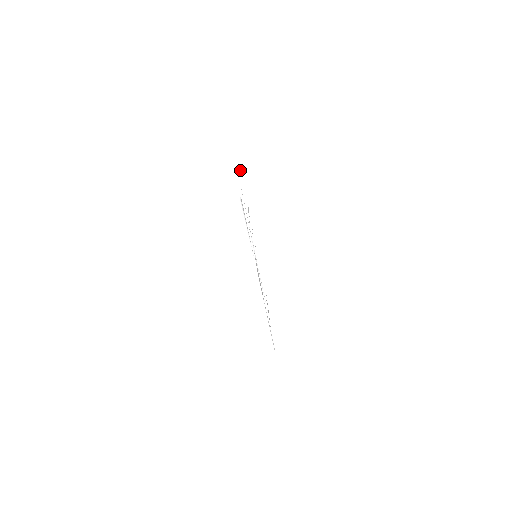
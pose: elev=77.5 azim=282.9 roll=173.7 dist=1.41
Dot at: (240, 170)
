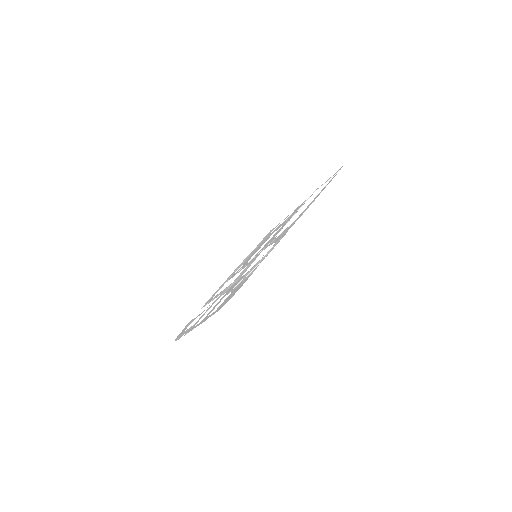
Dot at: (335, 174)
